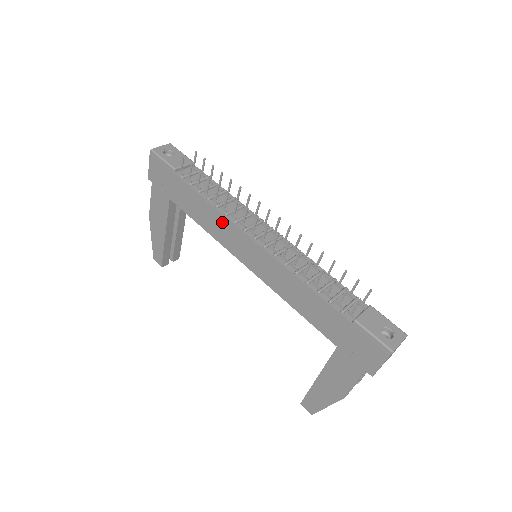
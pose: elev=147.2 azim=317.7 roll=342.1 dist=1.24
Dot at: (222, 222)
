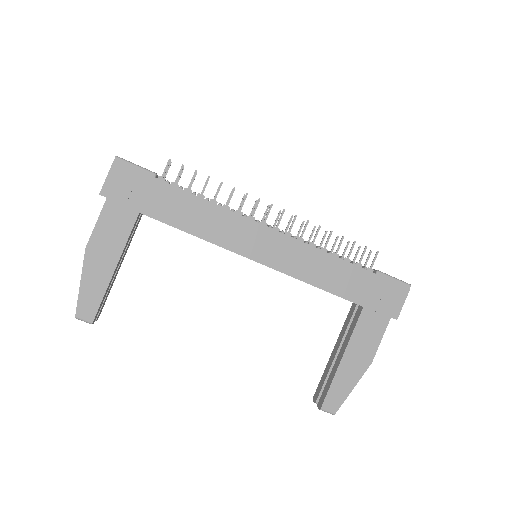
Dot at: (228, 219)
